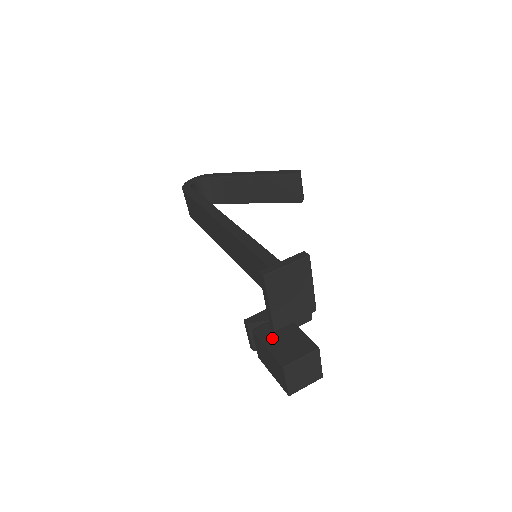
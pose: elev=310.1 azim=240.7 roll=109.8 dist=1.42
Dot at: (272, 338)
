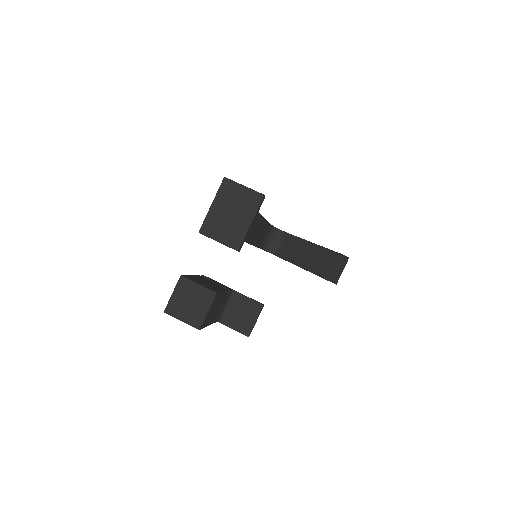
Dot at: (201, 279)
